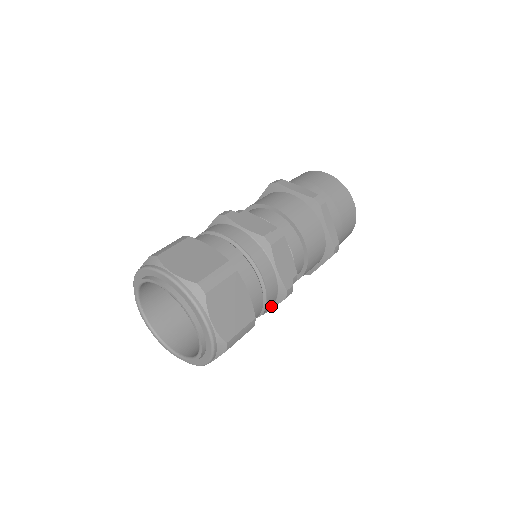
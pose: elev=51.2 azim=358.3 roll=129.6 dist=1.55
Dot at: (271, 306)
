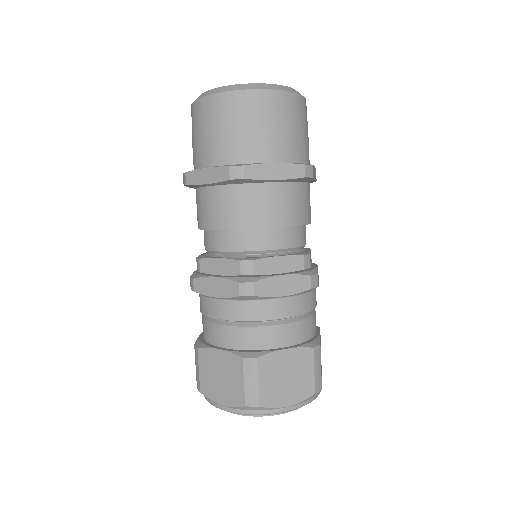
Dot at: occluded
